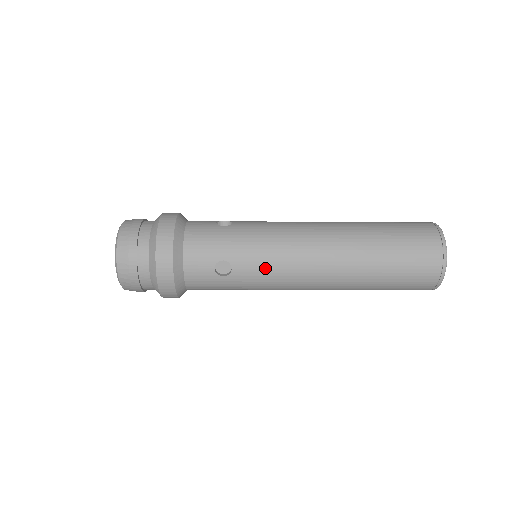
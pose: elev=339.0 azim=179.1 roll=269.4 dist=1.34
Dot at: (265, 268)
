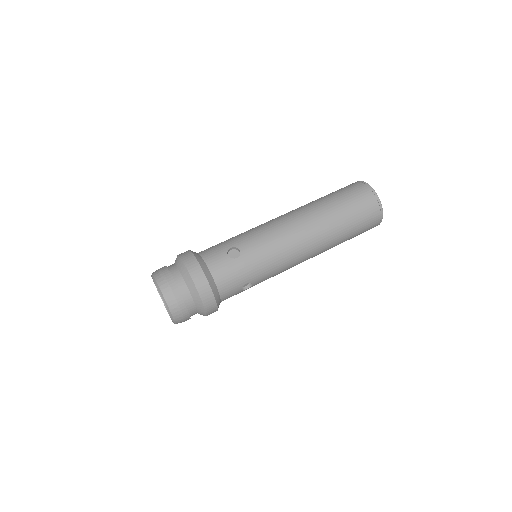
Dot at: (262, 239)
